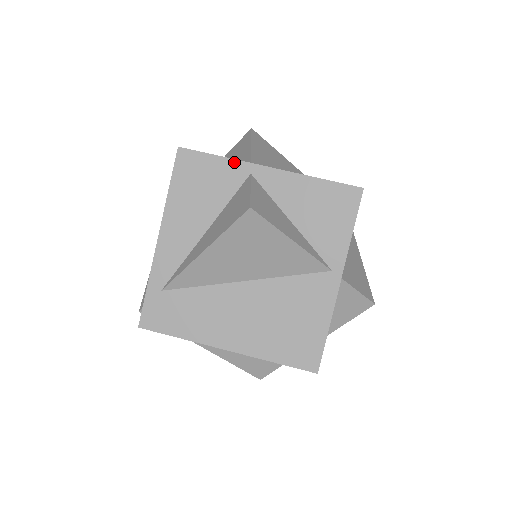
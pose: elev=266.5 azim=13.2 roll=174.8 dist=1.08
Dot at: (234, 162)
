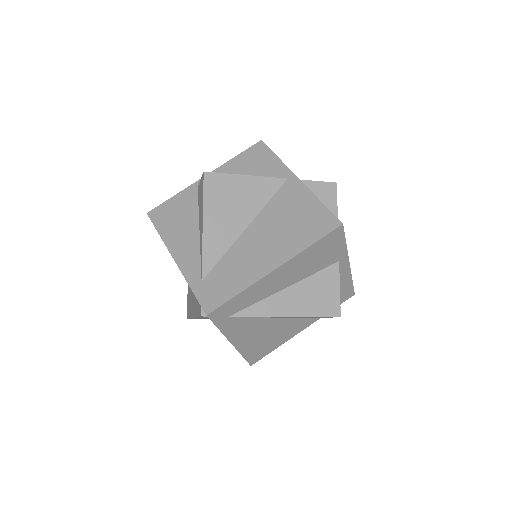
Dot at: (184, 191)
